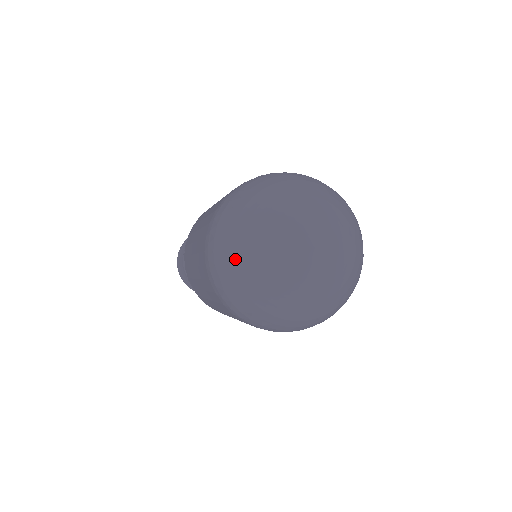
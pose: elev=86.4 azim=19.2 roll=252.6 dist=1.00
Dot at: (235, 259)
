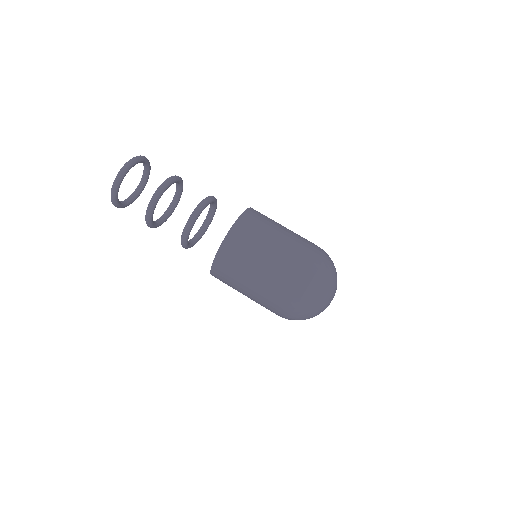
Dot at: (315, 302)
